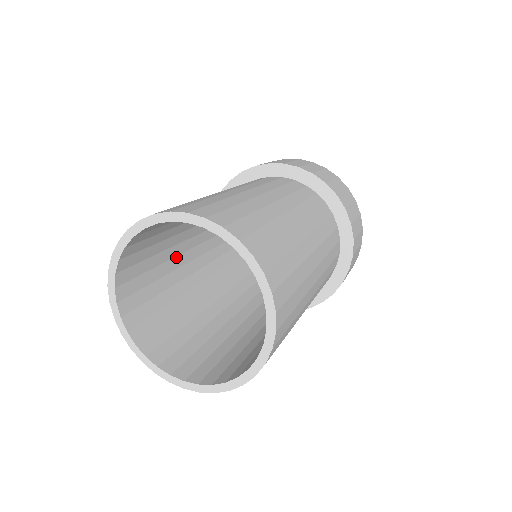
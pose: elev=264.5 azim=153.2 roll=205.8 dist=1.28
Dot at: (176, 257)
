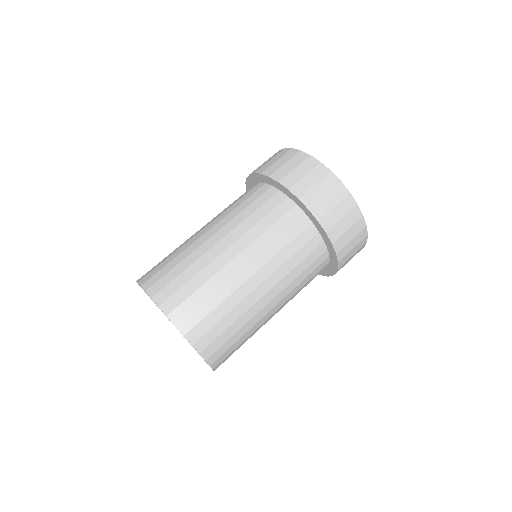
Dot at: occluded
